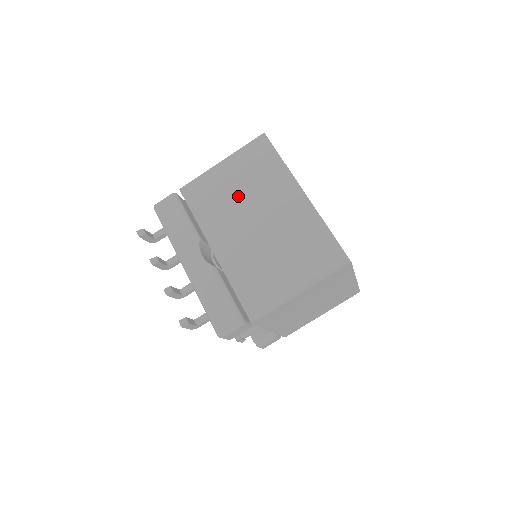
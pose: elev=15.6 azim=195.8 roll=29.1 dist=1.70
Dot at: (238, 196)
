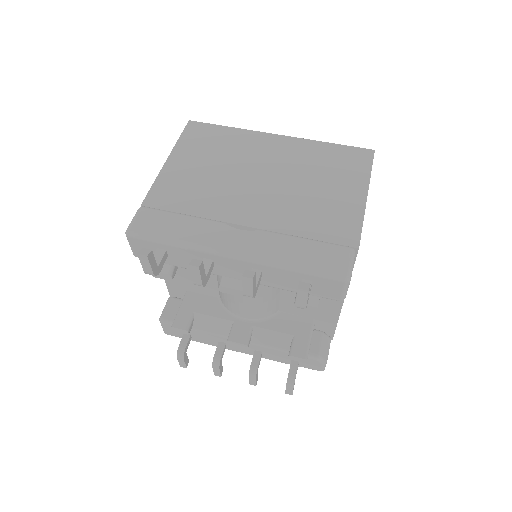
Dot at: (218, 171)
